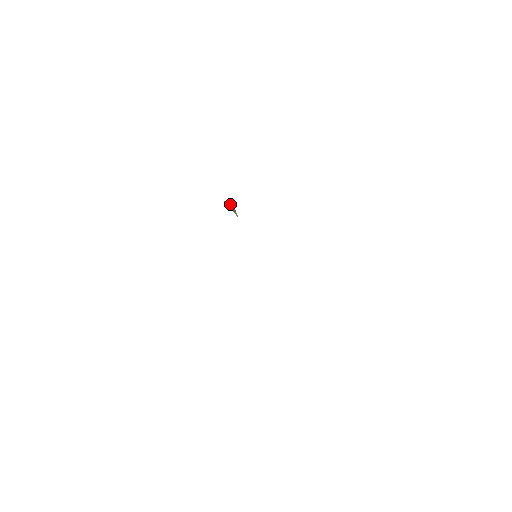
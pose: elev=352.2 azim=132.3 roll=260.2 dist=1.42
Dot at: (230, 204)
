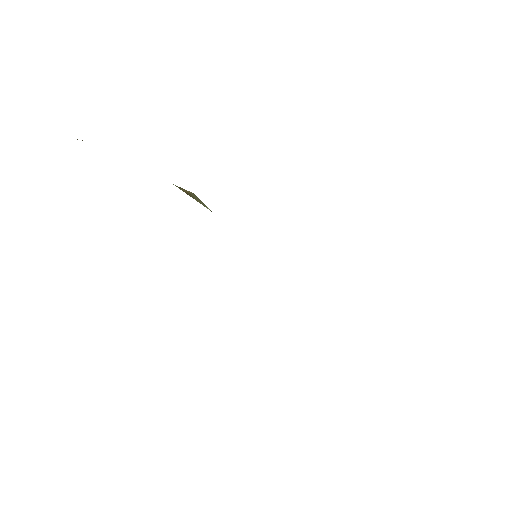
Dot at: (189, 193)
